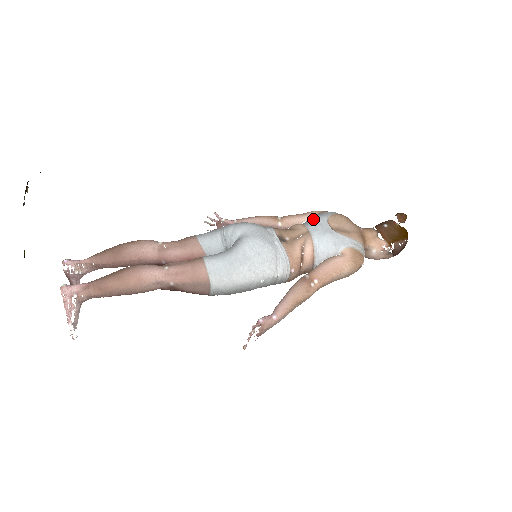
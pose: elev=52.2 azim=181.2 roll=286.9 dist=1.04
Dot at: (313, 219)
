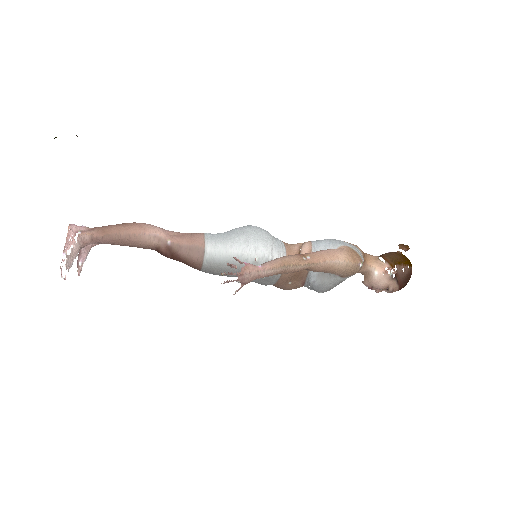
Dot at: occluded
